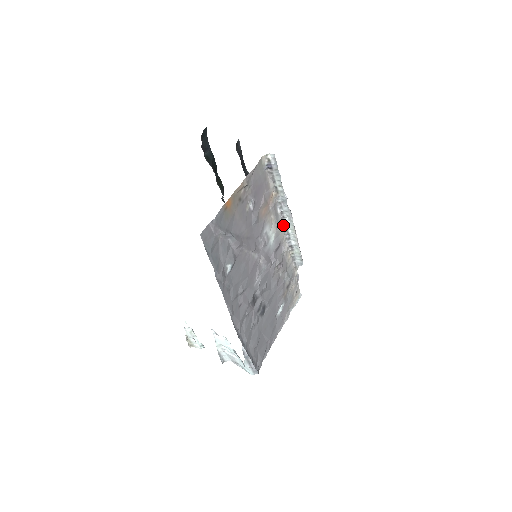
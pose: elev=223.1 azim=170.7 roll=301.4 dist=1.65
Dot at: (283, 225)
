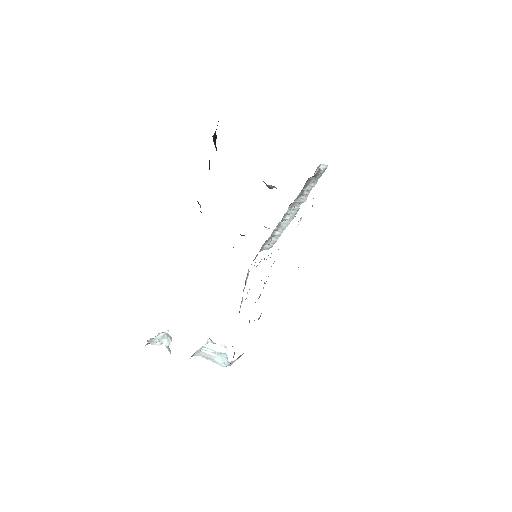
Dot at: (281, 220)
